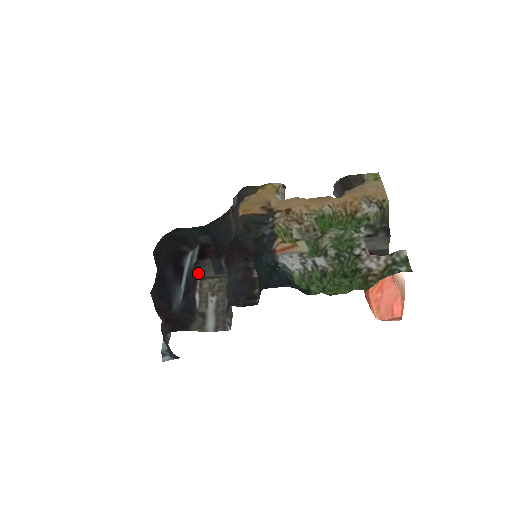
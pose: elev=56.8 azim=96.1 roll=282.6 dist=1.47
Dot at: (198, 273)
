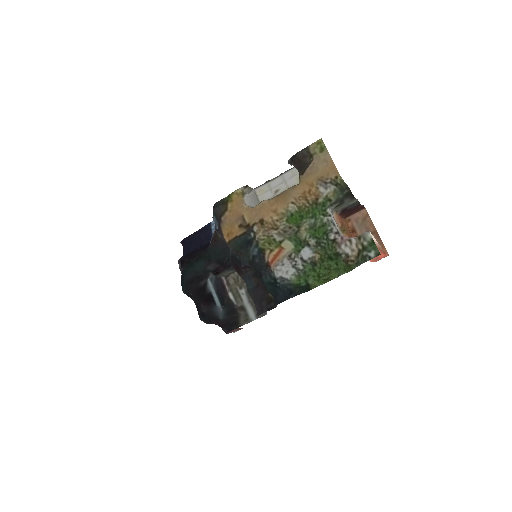
Dot at: (221, 276)
